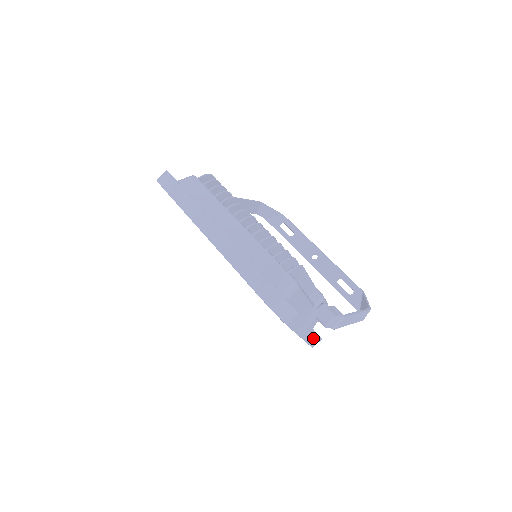
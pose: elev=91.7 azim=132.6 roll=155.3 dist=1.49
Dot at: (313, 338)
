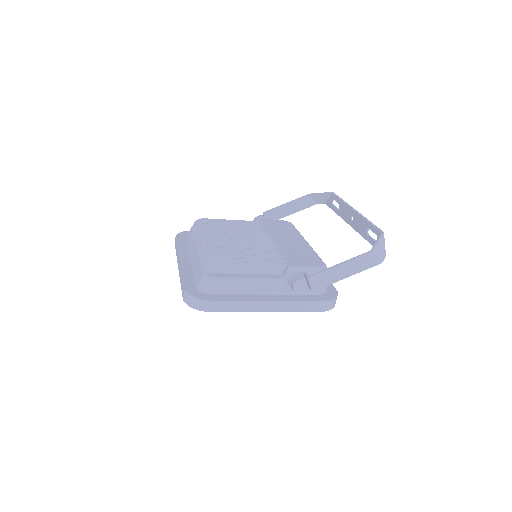
Dot at: (299, 306)
